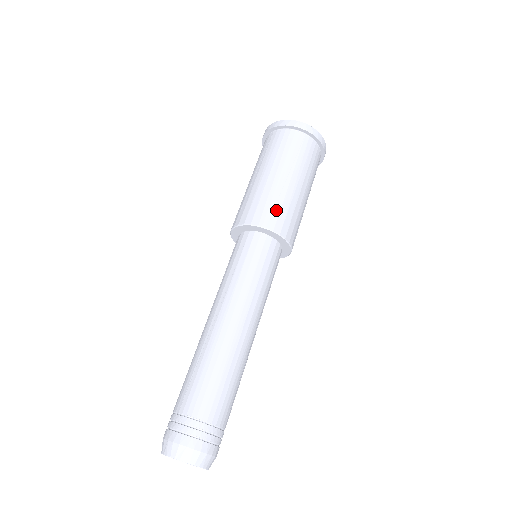
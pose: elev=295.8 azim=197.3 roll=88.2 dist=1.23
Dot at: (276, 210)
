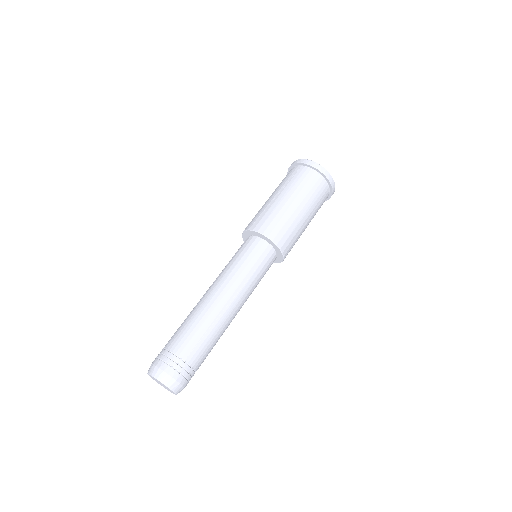
Dot at: (260, 217)
